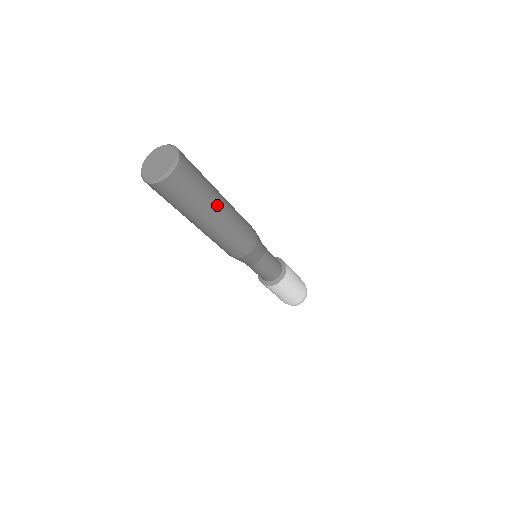
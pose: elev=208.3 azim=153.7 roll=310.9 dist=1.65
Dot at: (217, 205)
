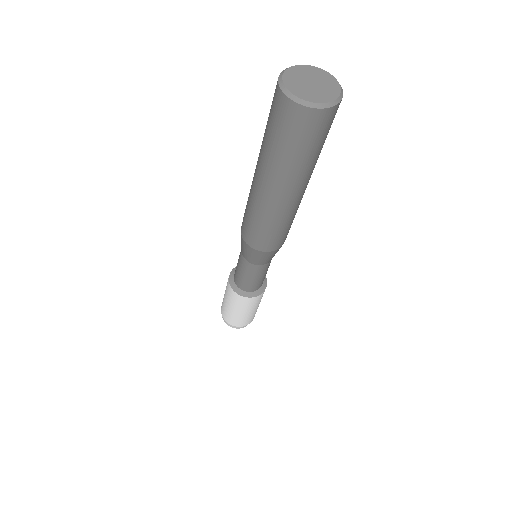
Dot at: occluded
